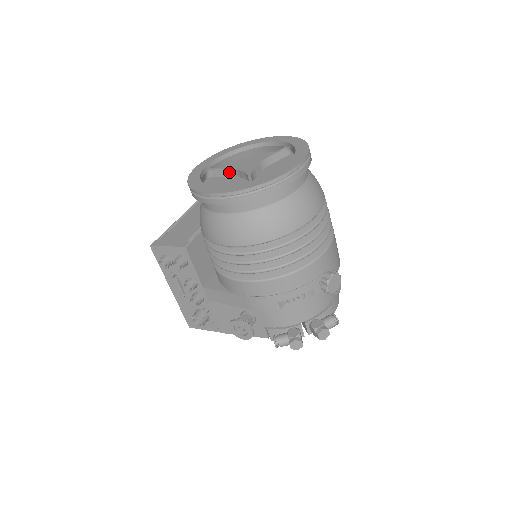
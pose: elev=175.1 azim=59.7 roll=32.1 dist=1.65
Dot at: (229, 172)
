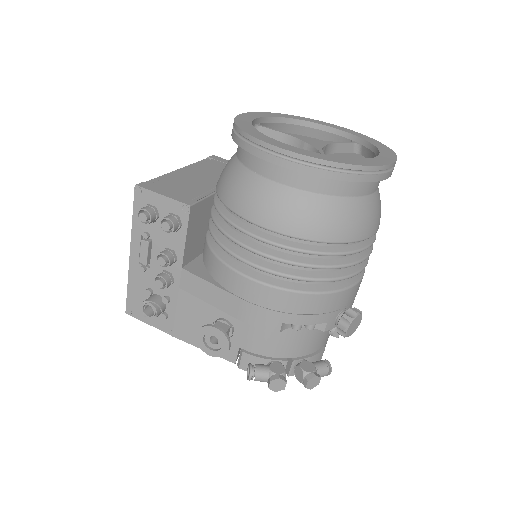
Dot at: (284, 138)
